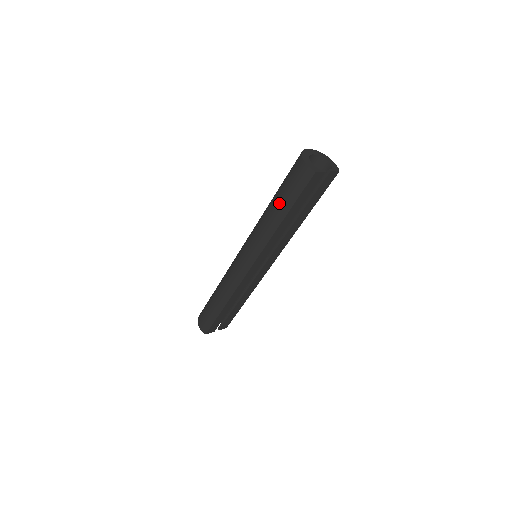
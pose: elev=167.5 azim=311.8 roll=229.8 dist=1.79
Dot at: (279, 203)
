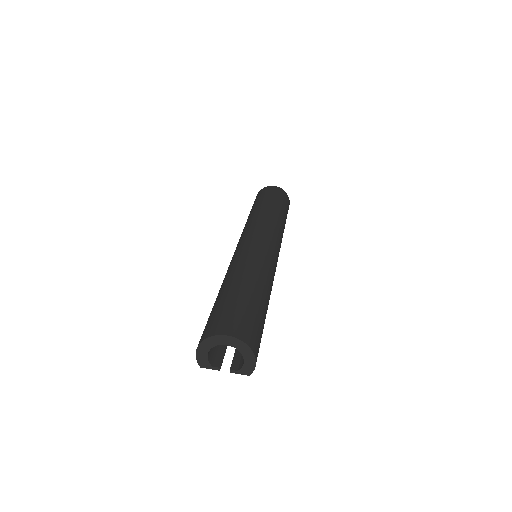
Dot at: occluded
